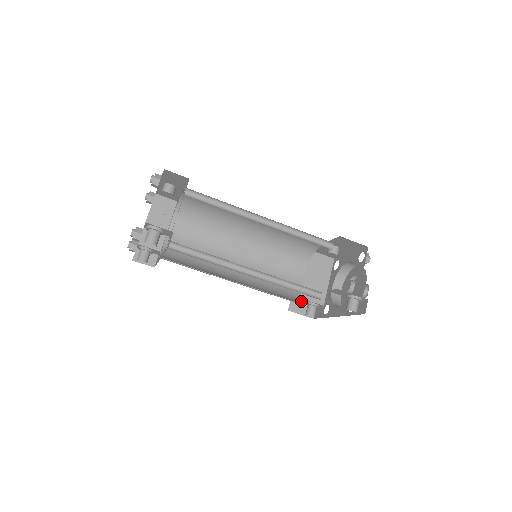
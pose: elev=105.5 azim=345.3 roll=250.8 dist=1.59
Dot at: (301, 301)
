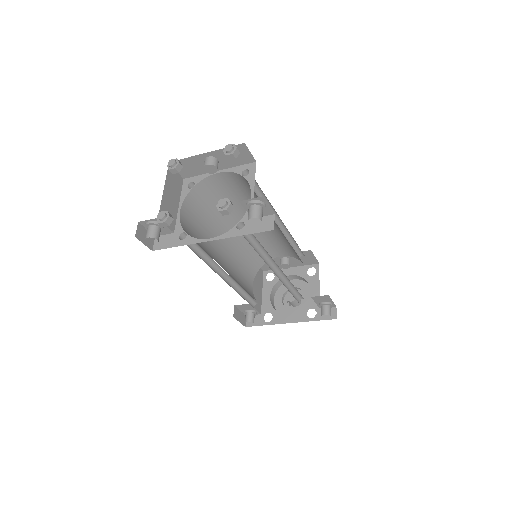
Dot at: occluded
